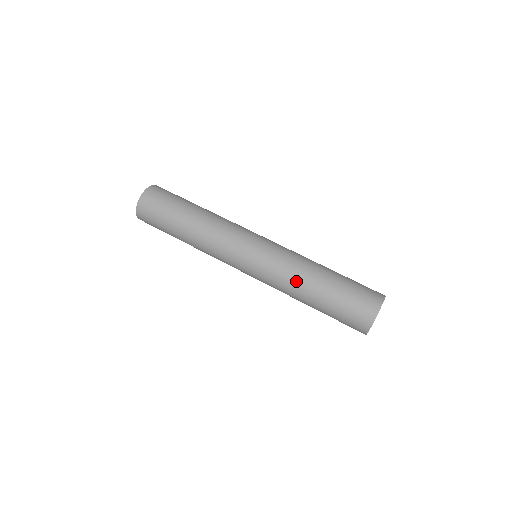
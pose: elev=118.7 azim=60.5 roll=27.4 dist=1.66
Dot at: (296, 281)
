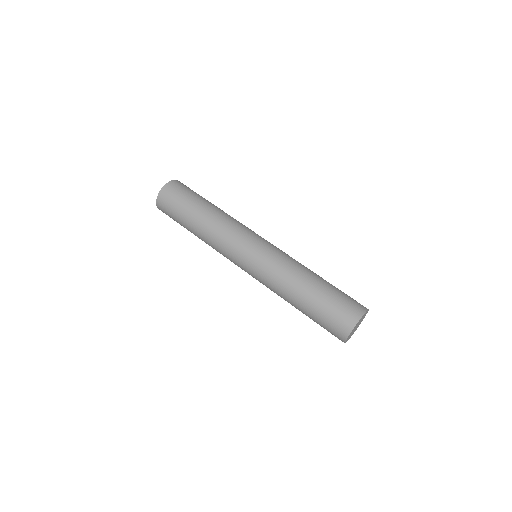
Dot at: (286, 283)
